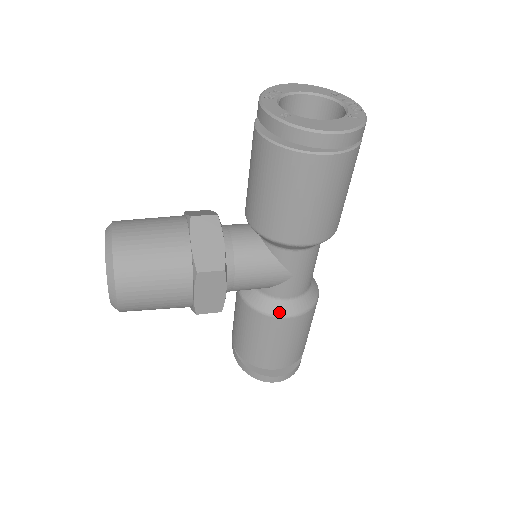
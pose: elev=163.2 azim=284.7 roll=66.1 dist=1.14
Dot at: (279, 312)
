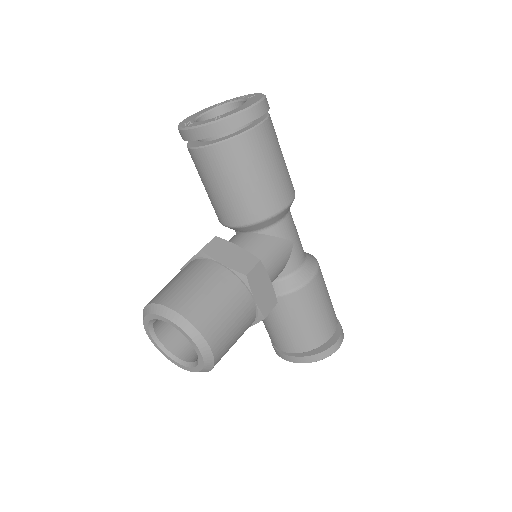
Dot at: (305, 279)
